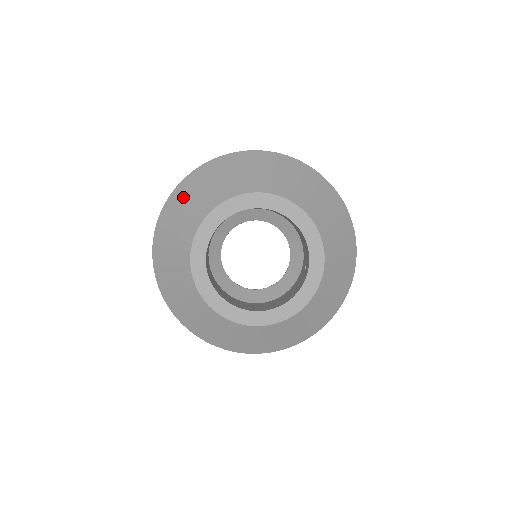
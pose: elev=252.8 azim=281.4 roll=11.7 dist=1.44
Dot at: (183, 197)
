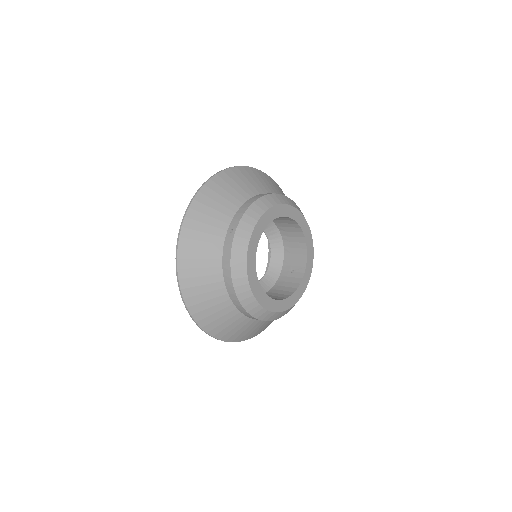
Dot at: (222, 190)
